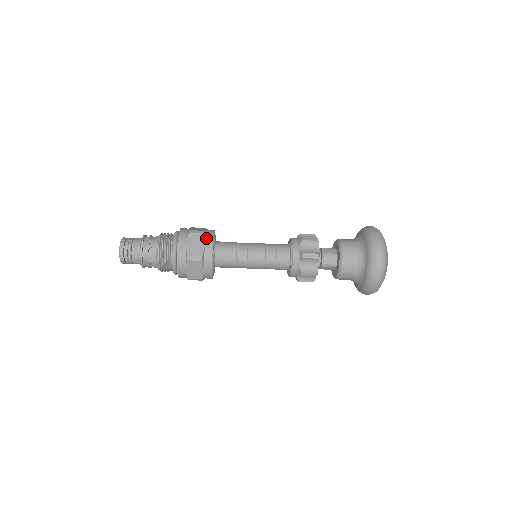
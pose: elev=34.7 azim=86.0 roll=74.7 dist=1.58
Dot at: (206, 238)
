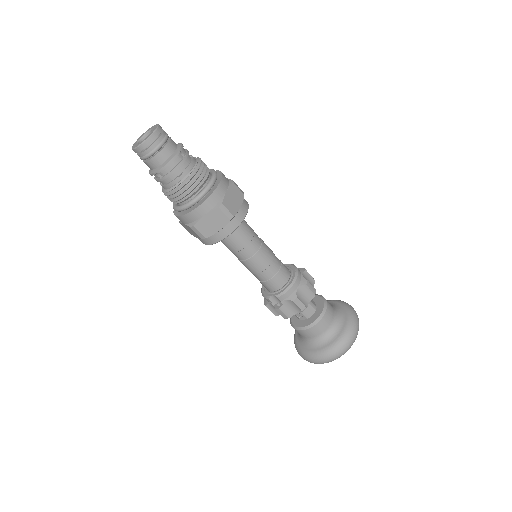
Dot at: occluded
